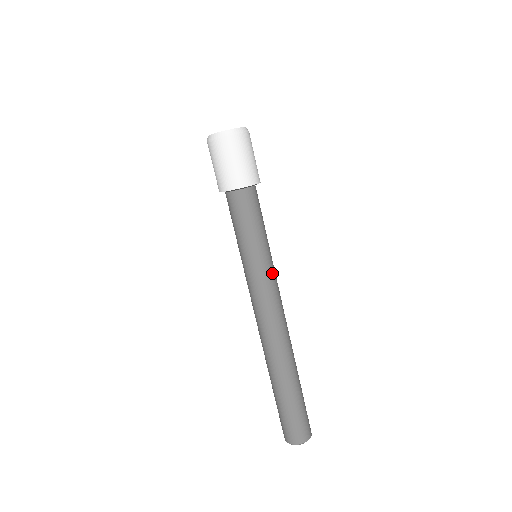
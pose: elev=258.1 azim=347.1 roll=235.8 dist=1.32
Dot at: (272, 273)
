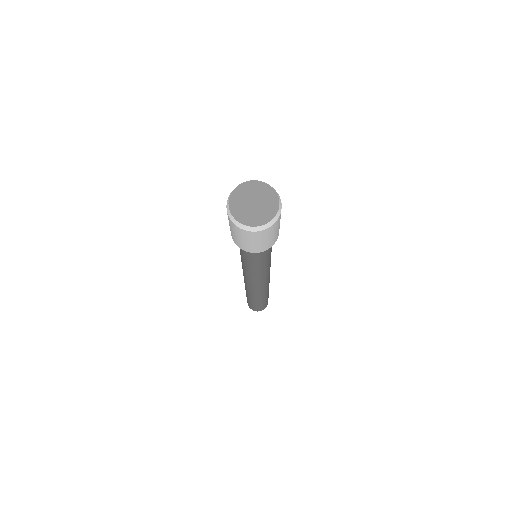
Dot at: (267, 270)
